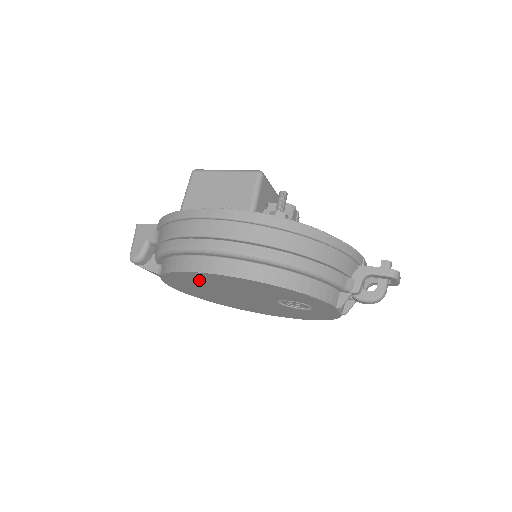
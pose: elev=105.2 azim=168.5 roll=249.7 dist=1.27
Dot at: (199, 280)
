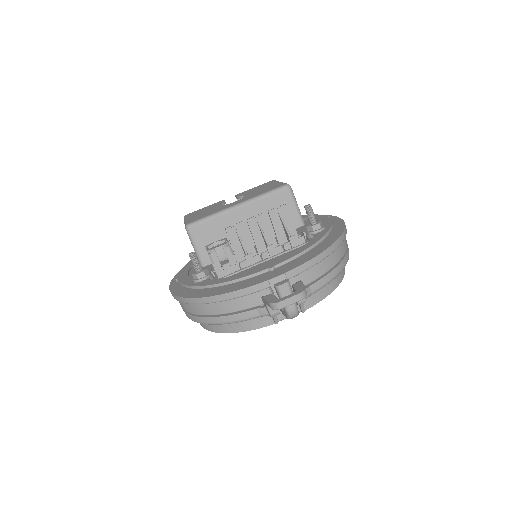
Dot at: occluded
